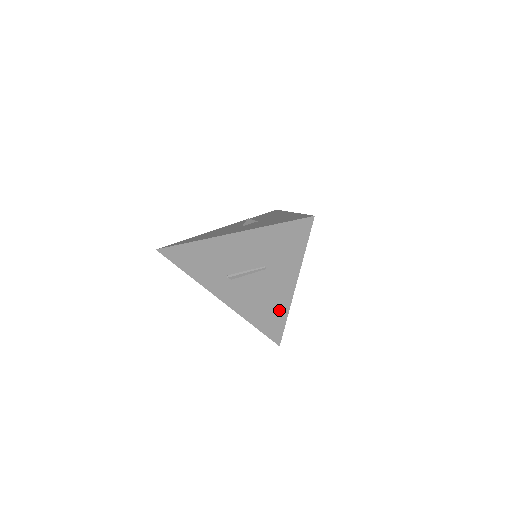
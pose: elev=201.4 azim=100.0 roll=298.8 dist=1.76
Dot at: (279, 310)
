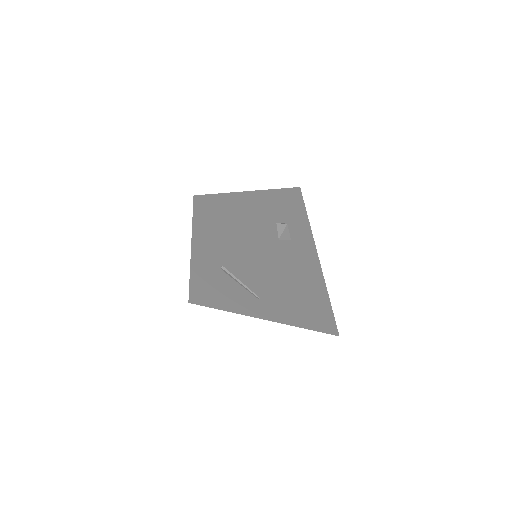
Dot at: (224, 305)
